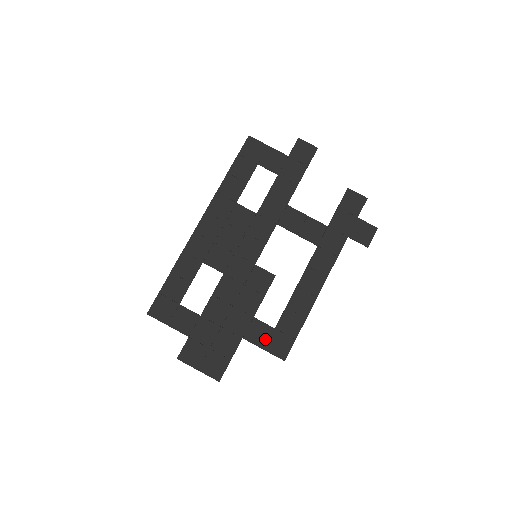
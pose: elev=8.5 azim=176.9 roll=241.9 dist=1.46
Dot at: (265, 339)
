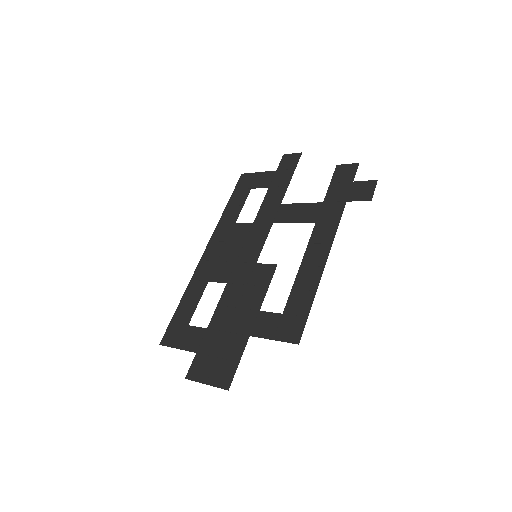
Dot at: (273, 328)
